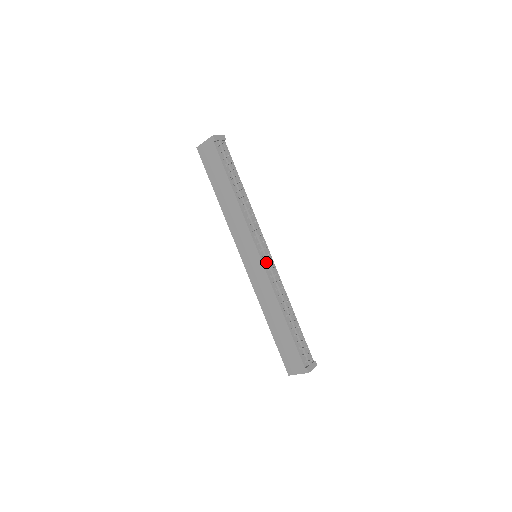
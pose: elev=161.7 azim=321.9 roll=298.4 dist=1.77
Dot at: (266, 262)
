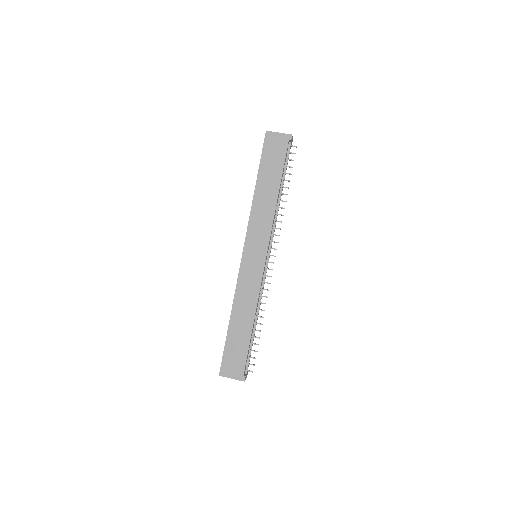
Dot at: (265, 267)
